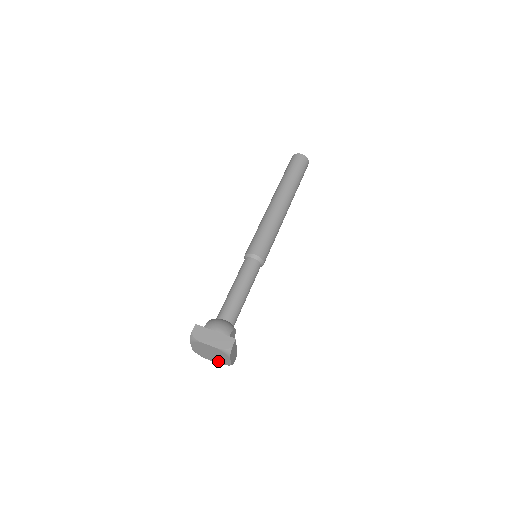
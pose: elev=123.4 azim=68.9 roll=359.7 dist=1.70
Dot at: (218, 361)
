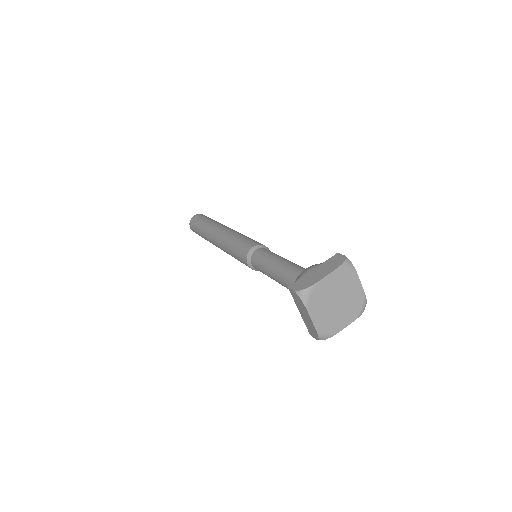
Dot at: (351, 313)
